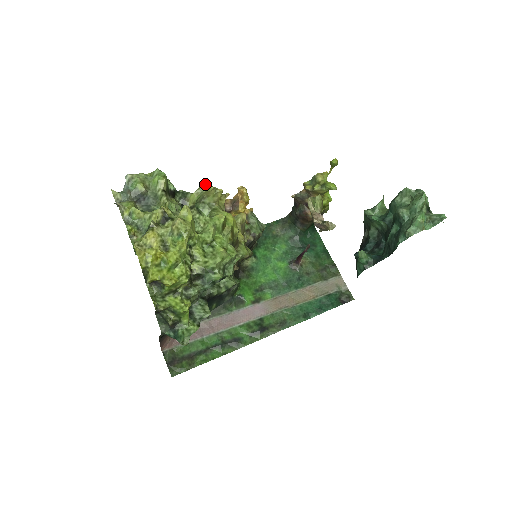
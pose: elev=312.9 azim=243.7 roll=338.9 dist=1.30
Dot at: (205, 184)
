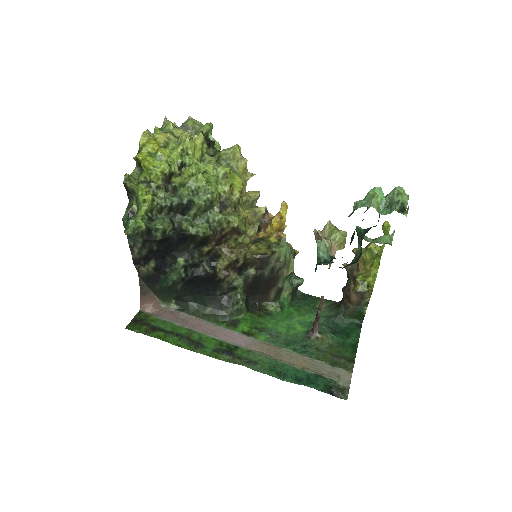
Dot at: (235, 145)
